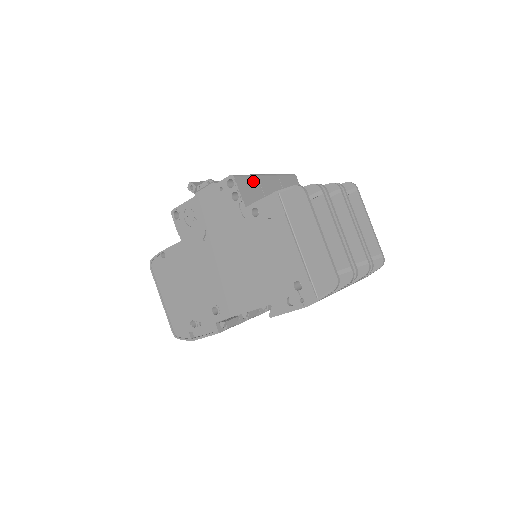
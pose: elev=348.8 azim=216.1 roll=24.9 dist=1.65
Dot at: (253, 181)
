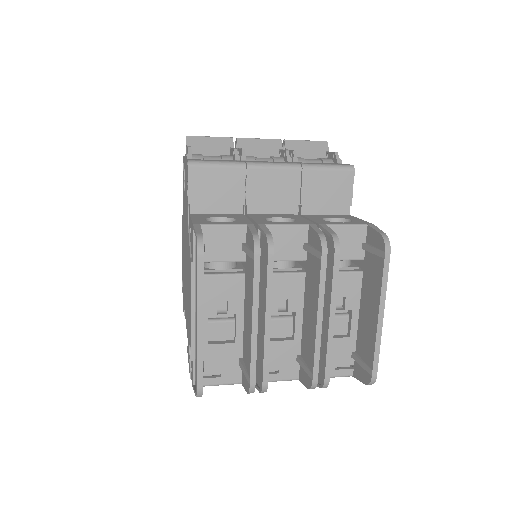
Dot at: (231, 175)
